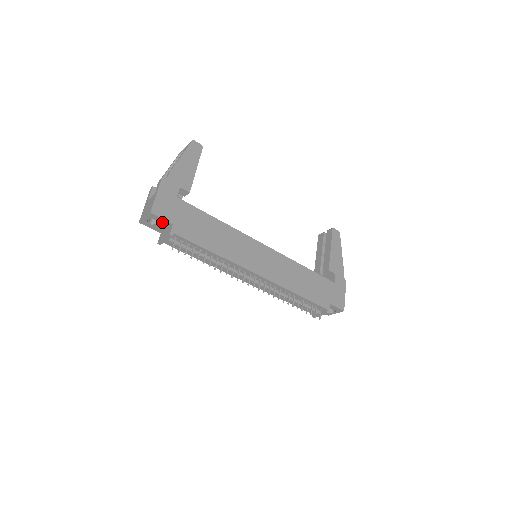
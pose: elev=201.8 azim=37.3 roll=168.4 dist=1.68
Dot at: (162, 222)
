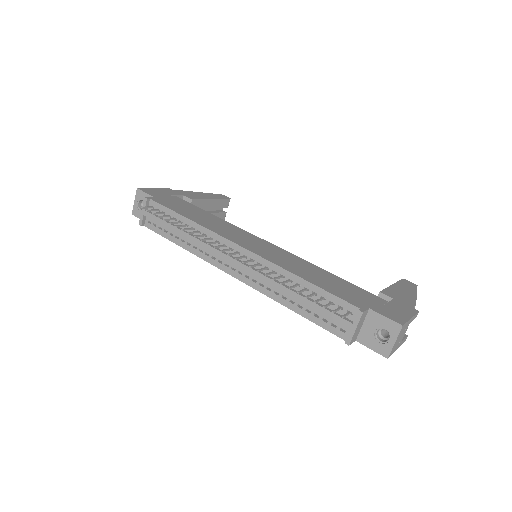
Dot at: occluded
